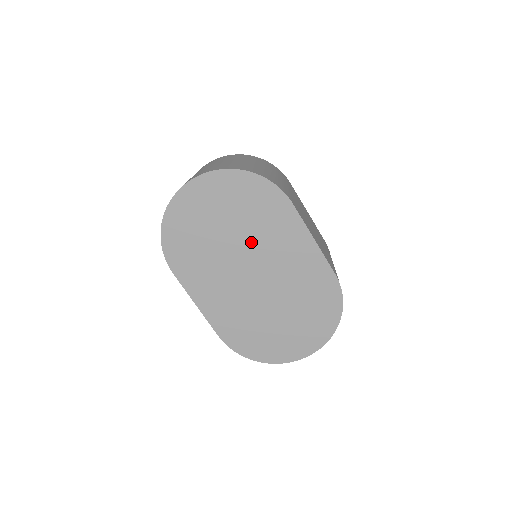
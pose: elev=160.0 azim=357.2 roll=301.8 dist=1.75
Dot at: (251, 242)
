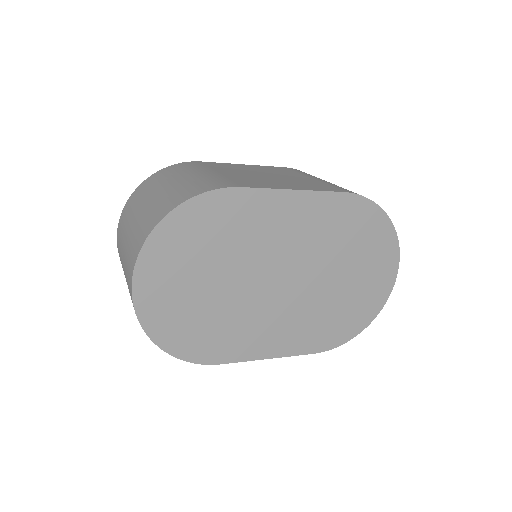
Dot at: (247, 261)
